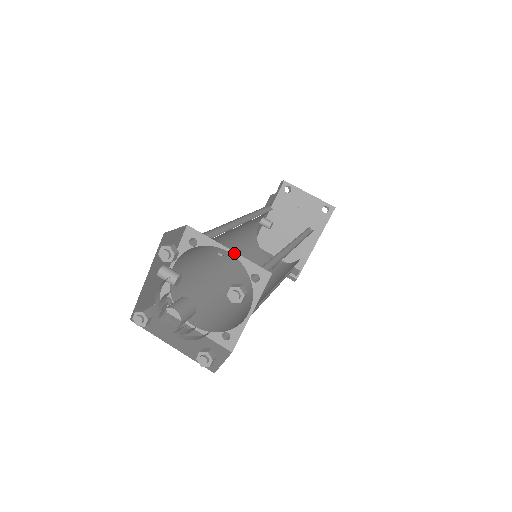
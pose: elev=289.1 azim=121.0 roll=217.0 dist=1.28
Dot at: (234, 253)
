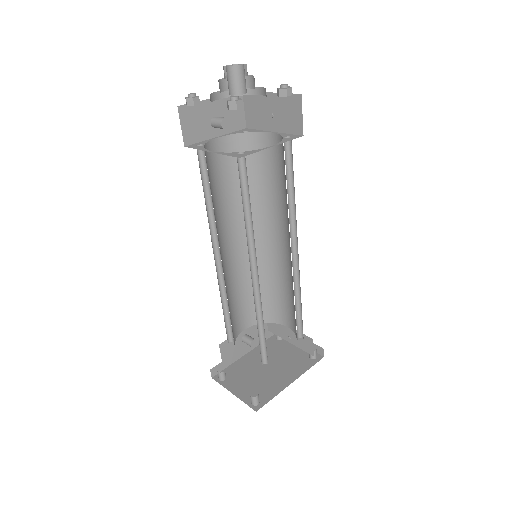
Dot at: (276, 133)
